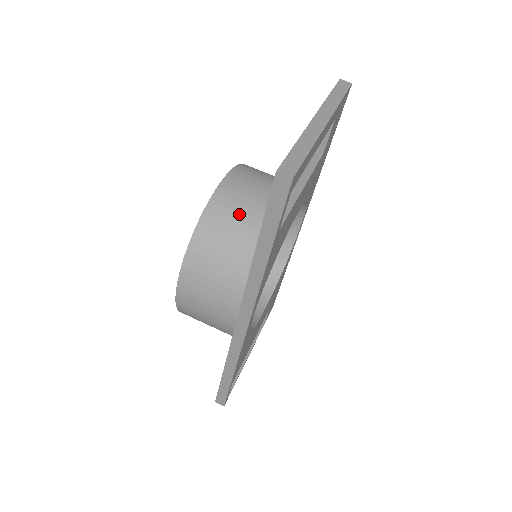
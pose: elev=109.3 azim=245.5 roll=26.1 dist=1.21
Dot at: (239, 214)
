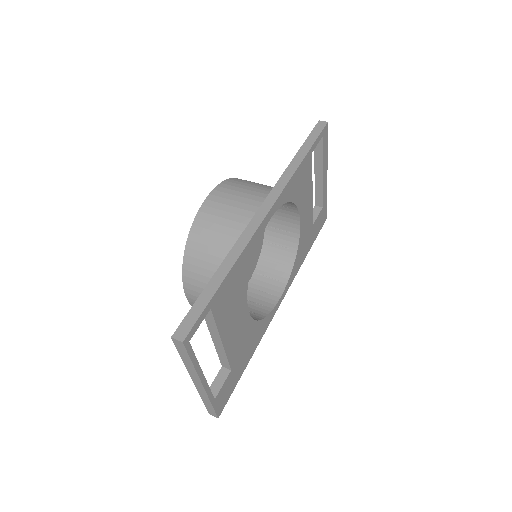
Dot at: occluded
